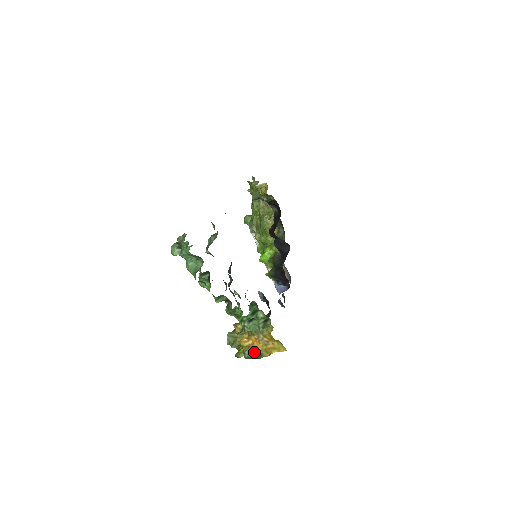
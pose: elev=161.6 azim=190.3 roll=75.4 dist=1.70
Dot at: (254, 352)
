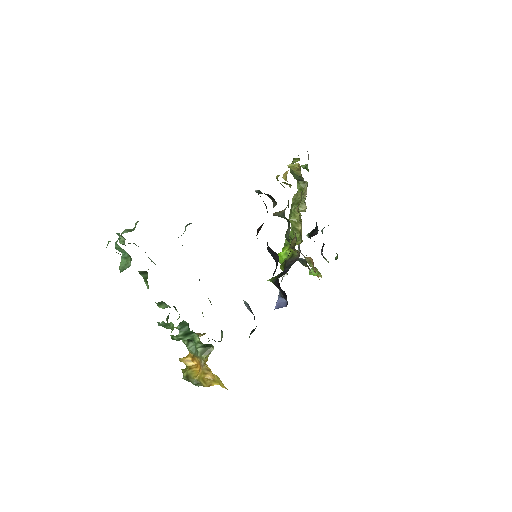
Dot at: (191, 377)
